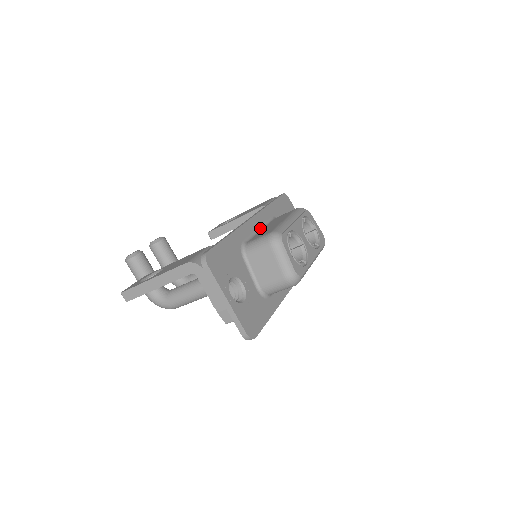
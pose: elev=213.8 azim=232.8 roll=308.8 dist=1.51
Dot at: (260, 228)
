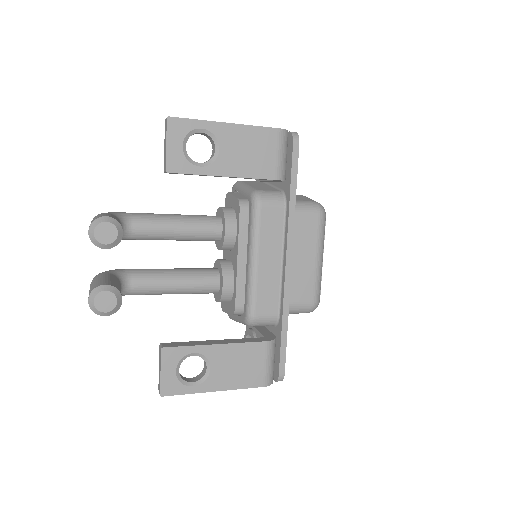
Dot at: occluded
